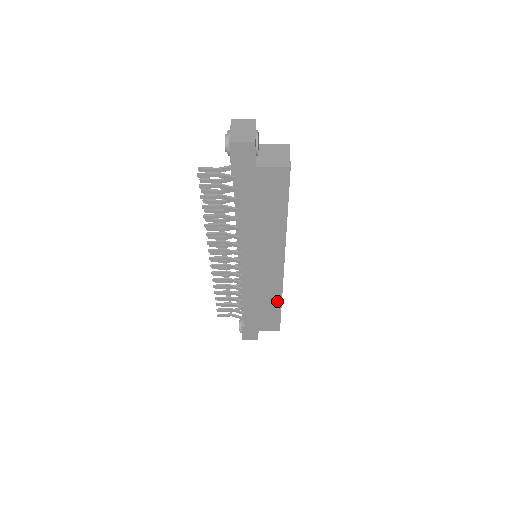
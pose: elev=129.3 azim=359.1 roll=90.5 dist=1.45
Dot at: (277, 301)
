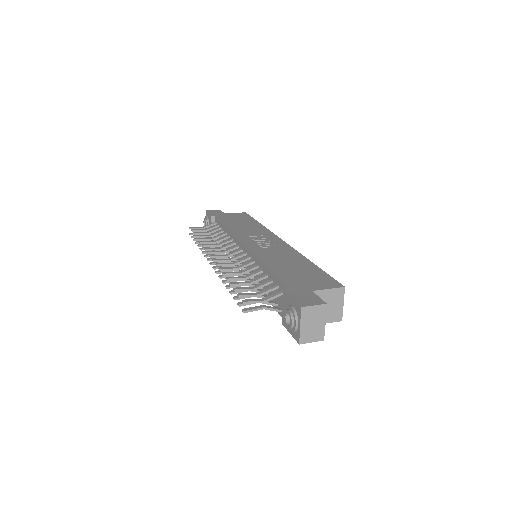
Dot at: occluded
